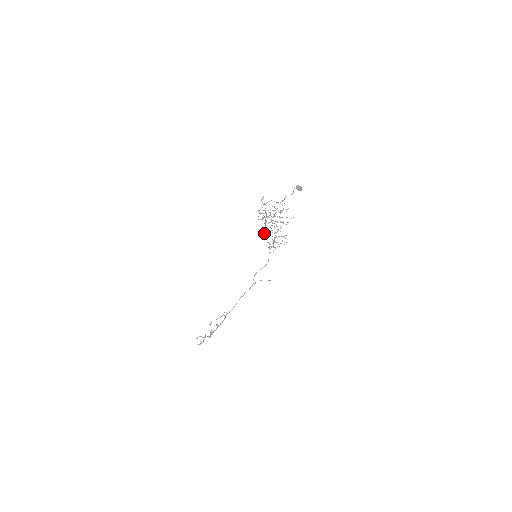
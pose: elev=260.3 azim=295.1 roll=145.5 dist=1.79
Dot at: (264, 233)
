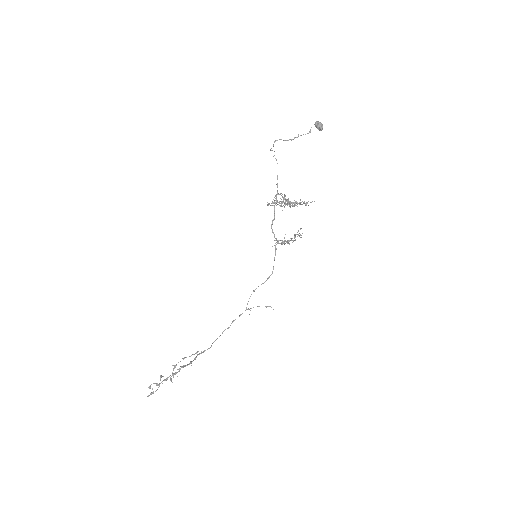
Dot at: (272, 222)
